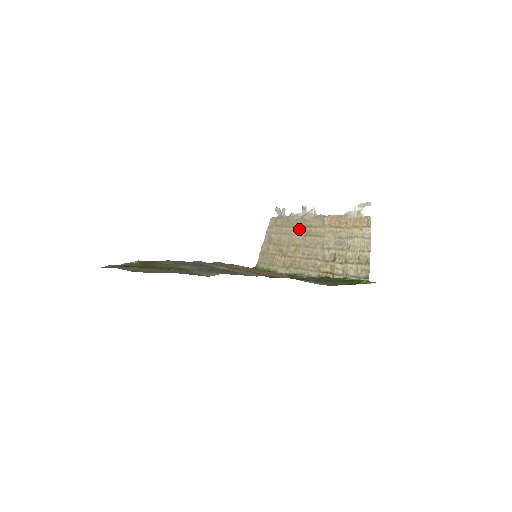
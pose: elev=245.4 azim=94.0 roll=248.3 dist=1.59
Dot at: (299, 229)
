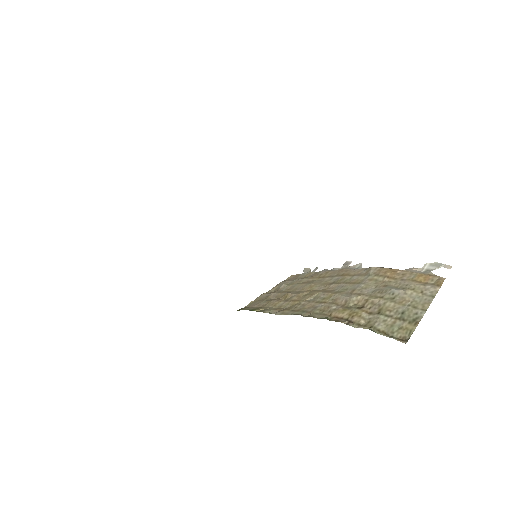
Dot at: (326, 278)
